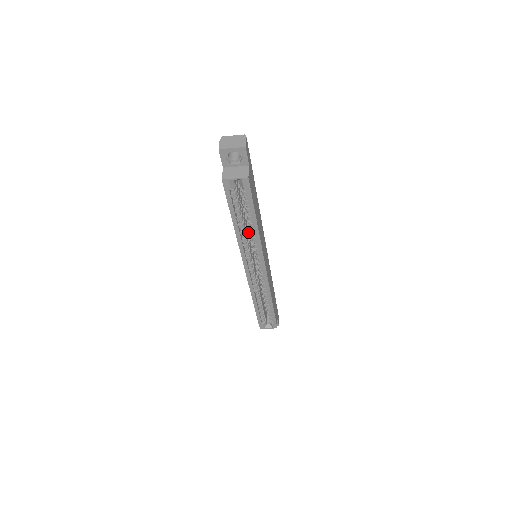
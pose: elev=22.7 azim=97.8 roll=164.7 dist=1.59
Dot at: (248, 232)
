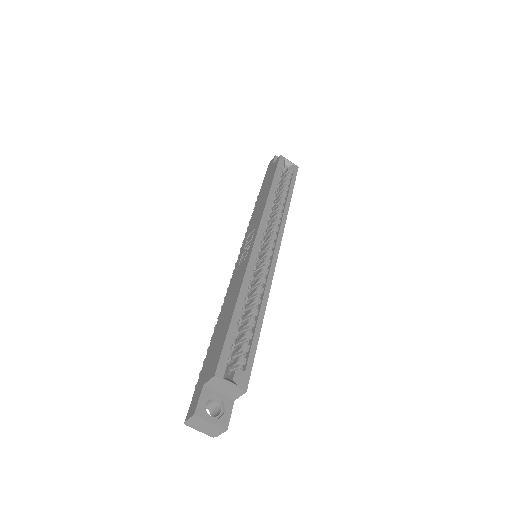
Dot at: occluded
